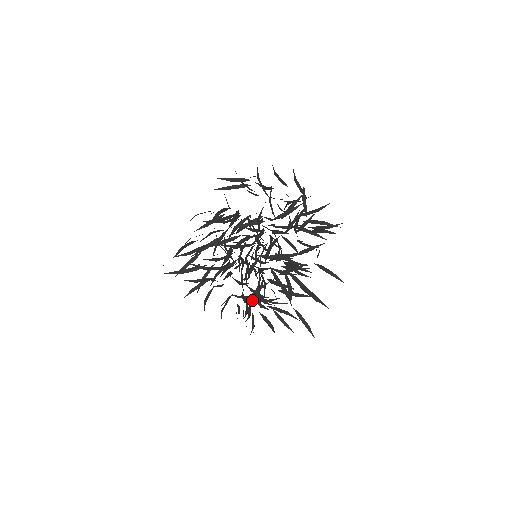
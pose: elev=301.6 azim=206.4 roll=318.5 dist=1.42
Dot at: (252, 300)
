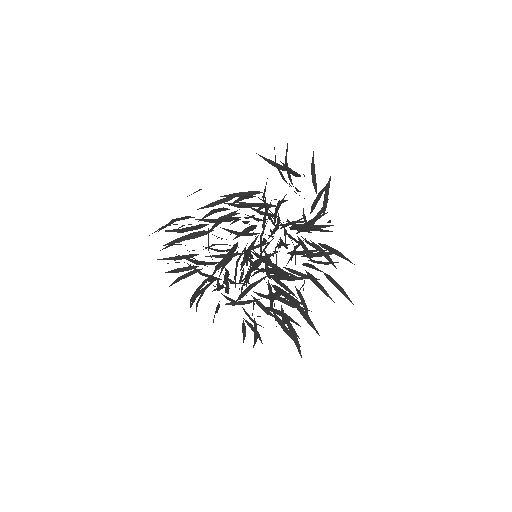
Dot at: (227, 298)
